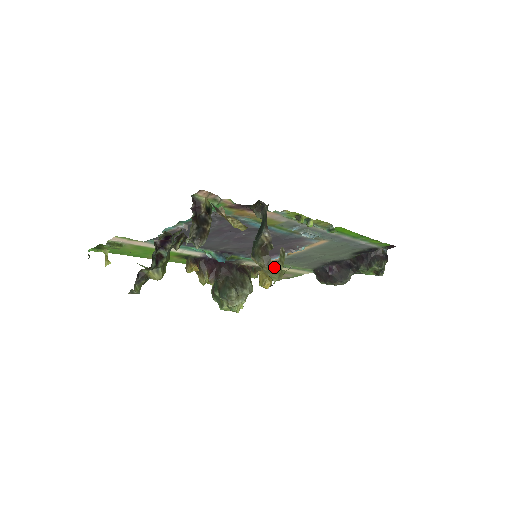
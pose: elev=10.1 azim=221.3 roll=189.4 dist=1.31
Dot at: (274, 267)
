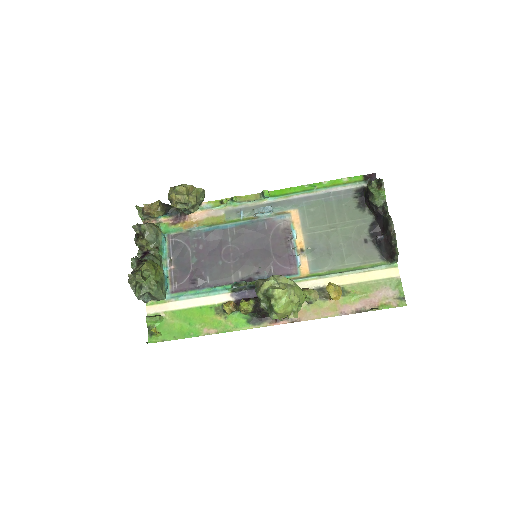
Dot at: (173, 188)
